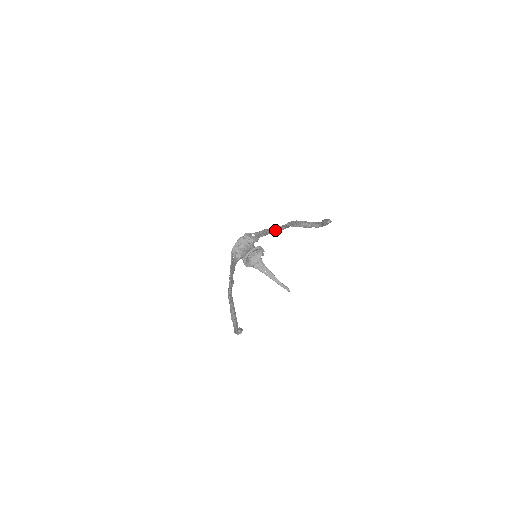
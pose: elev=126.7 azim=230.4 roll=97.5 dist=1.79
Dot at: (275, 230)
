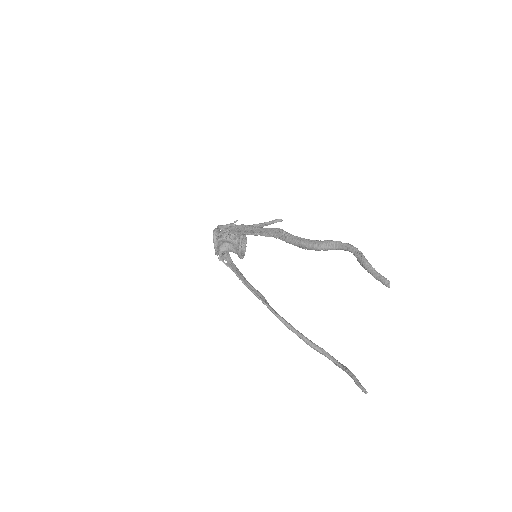
Dot at: (262, 234)
